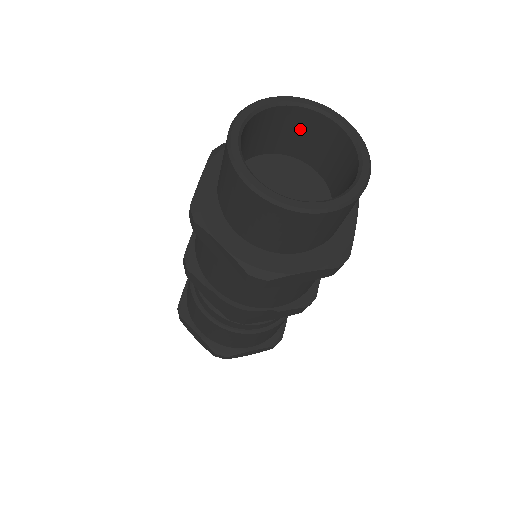
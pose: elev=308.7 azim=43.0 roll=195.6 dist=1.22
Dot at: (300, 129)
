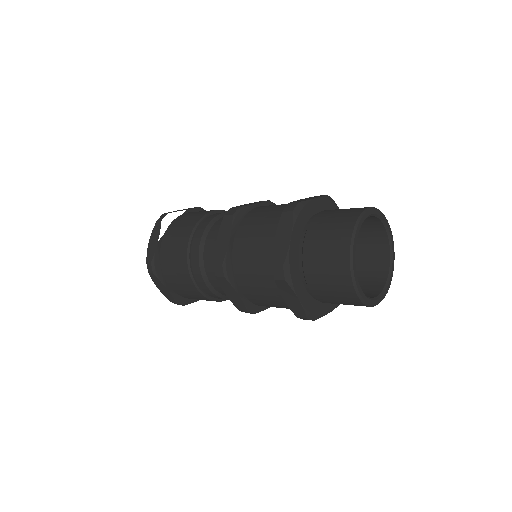
Dot at: occluded
